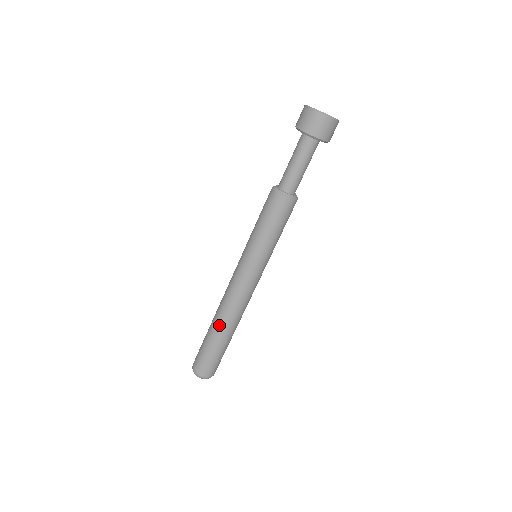
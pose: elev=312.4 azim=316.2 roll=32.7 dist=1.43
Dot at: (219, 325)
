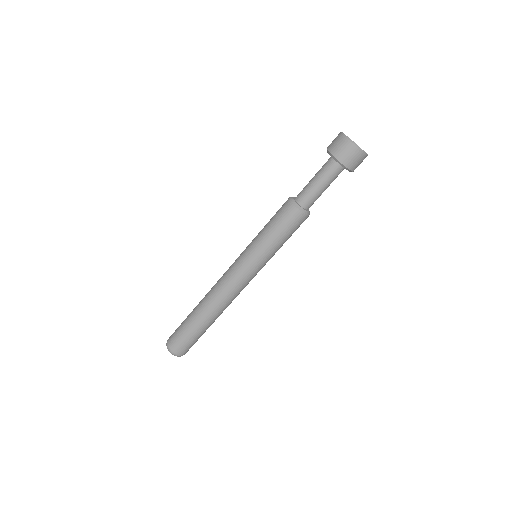
Dot at: (202, 307)
